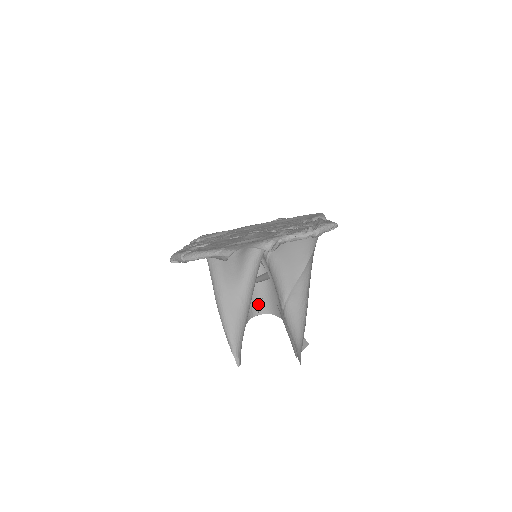
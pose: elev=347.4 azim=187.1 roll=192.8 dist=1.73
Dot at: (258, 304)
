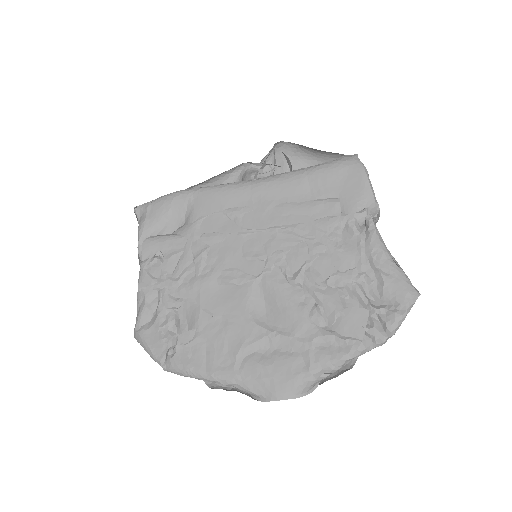
Dot at: occluded
